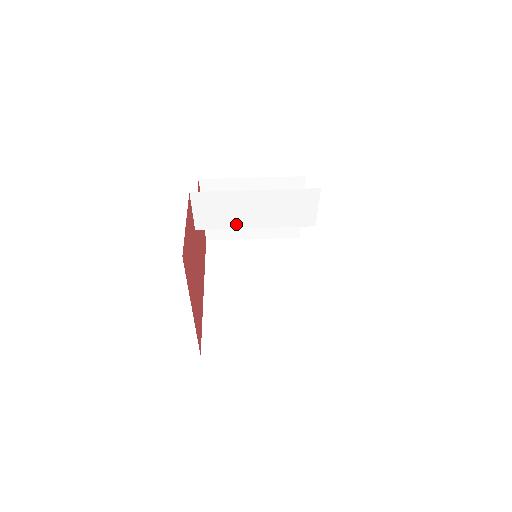
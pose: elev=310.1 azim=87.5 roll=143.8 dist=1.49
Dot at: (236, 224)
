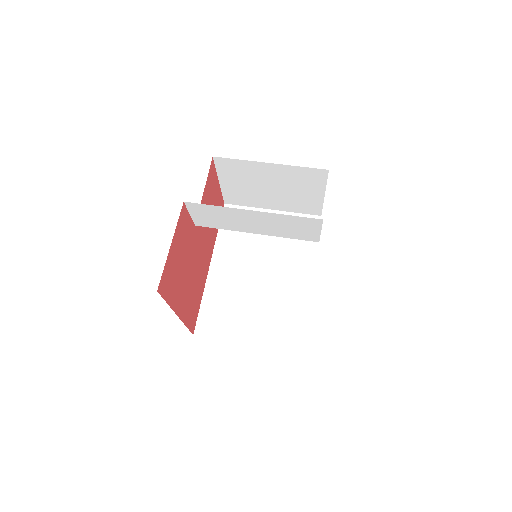
Dot at: (236, 228)
